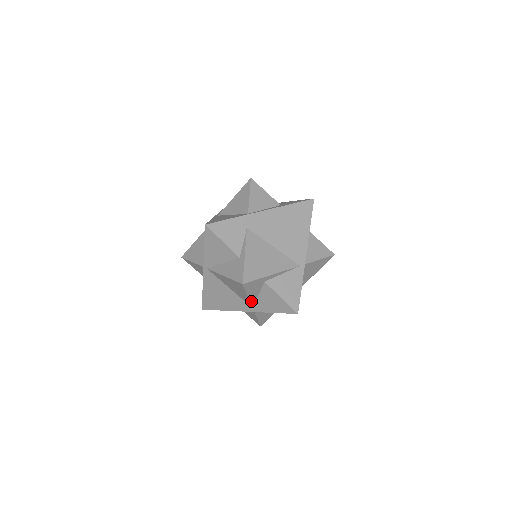
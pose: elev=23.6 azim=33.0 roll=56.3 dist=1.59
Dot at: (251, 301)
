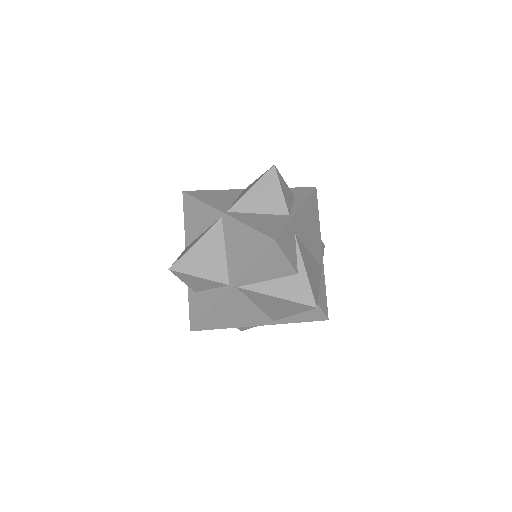
Dot at: (284, 316)
